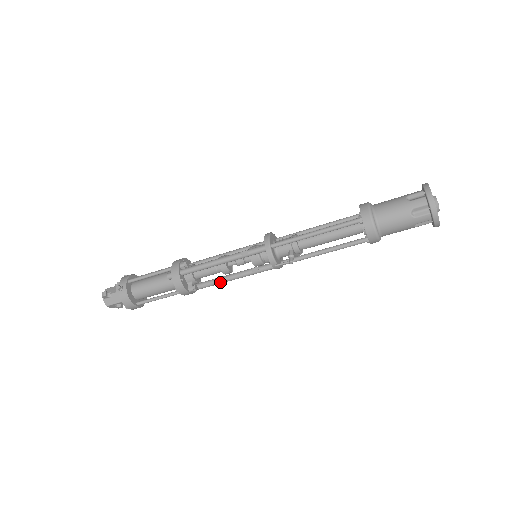
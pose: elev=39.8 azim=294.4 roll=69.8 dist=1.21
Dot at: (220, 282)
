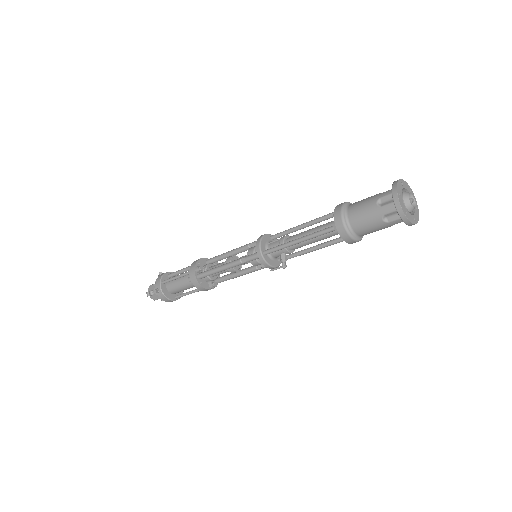
Dot at: occluded
